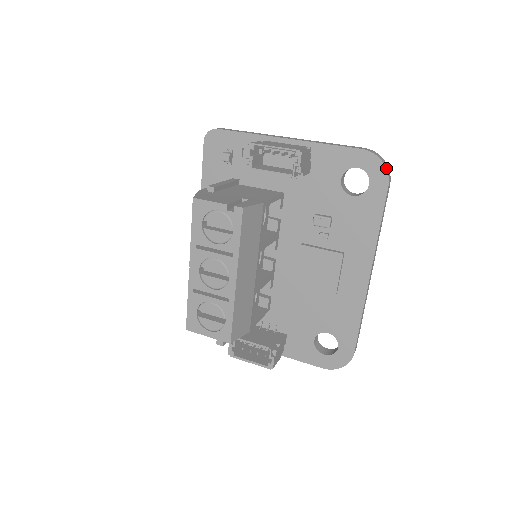
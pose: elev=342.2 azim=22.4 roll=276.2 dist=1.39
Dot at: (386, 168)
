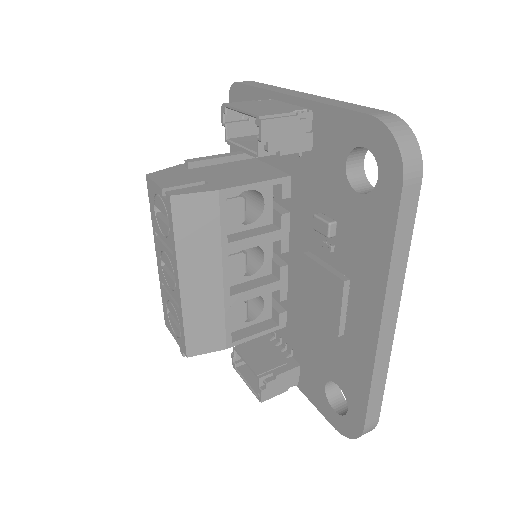
Dot at: (400, 151)
